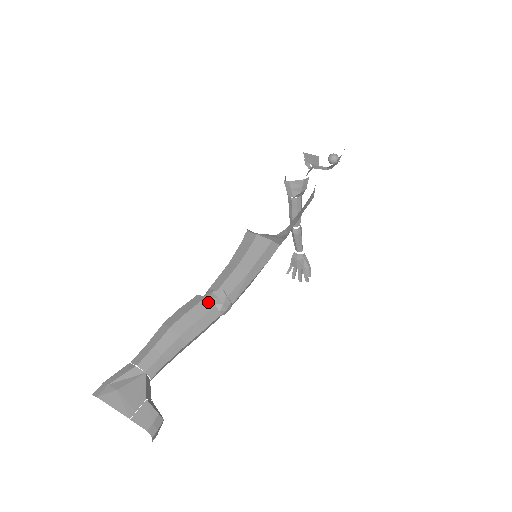
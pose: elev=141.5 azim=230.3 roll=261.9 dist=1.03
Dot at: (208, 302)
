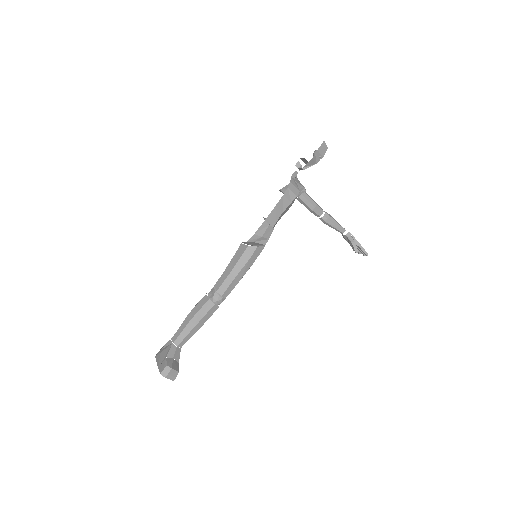
Dot at: (206, 297)
